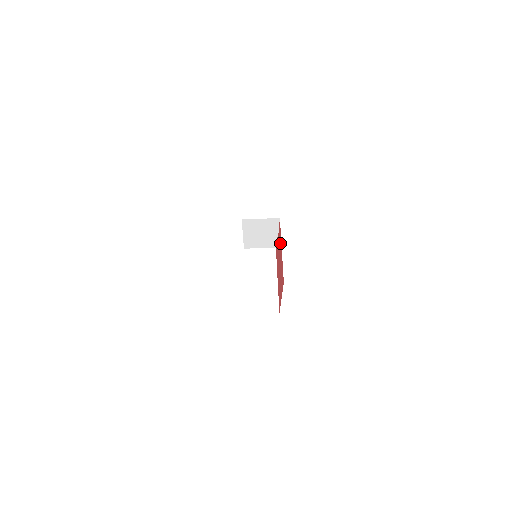
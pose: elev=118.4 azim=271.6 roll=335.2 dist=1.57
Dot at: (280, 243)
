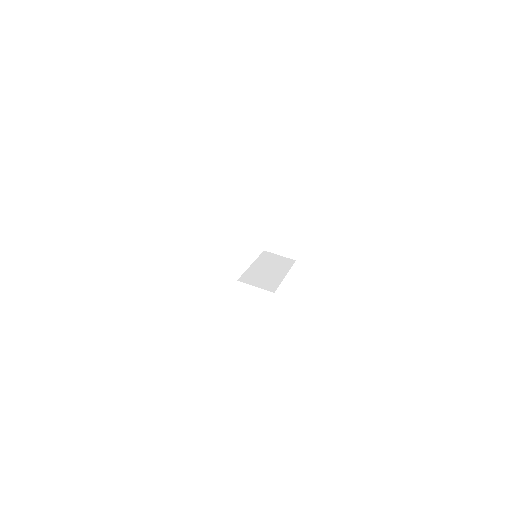
Dot at: occluded
